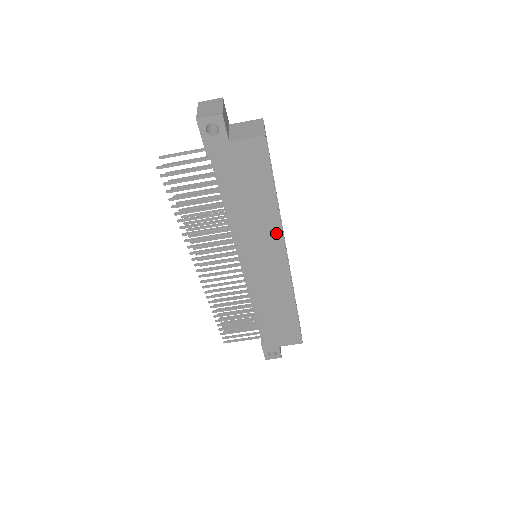
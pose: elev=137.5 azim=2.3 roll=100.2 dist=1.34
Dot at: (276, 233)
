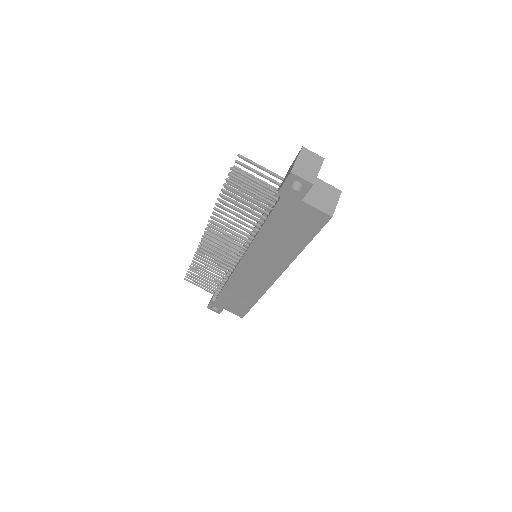
Dot at: (284, 263)
